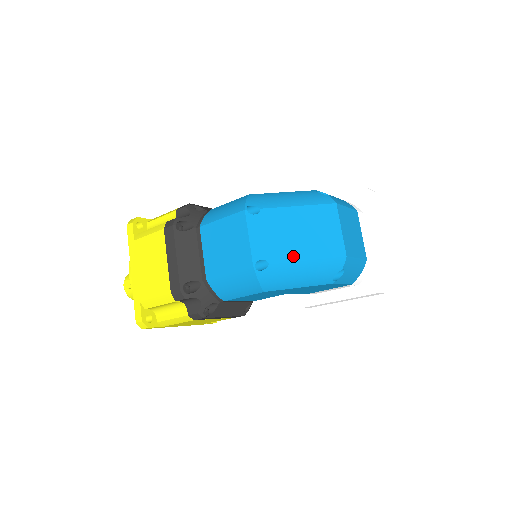
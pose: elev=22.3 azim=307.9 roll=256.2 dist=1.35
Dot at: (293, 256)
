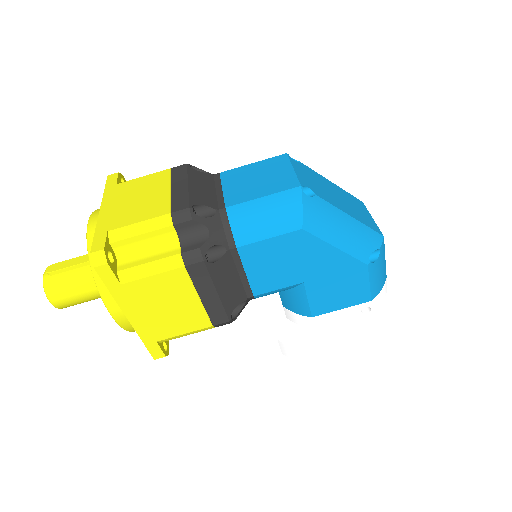
Dot at: (337, 205)
